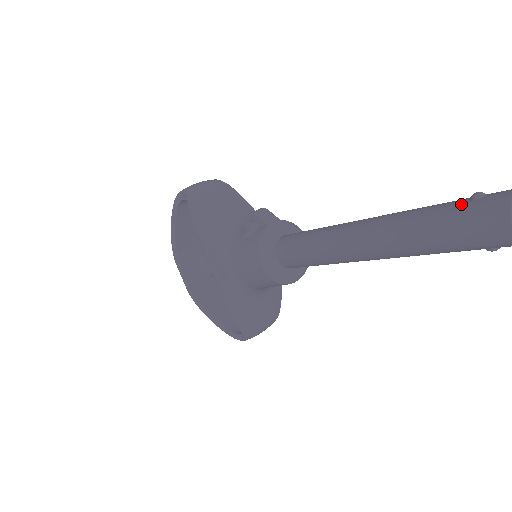
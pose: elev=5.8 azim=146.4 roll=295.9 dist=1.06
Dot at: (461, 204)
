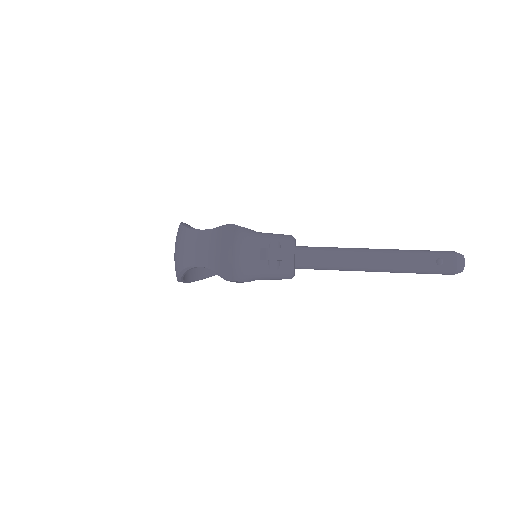
Dot at: (434, 266)
